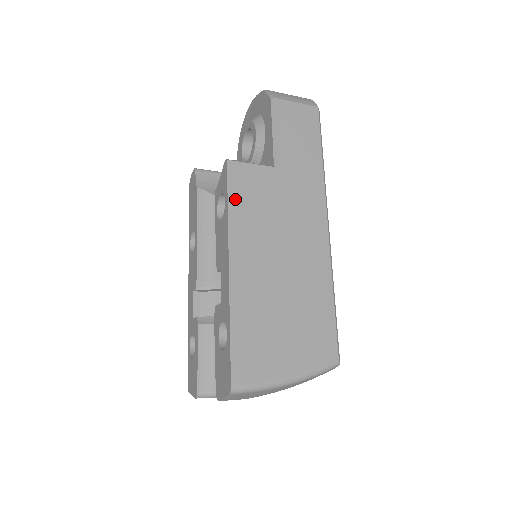
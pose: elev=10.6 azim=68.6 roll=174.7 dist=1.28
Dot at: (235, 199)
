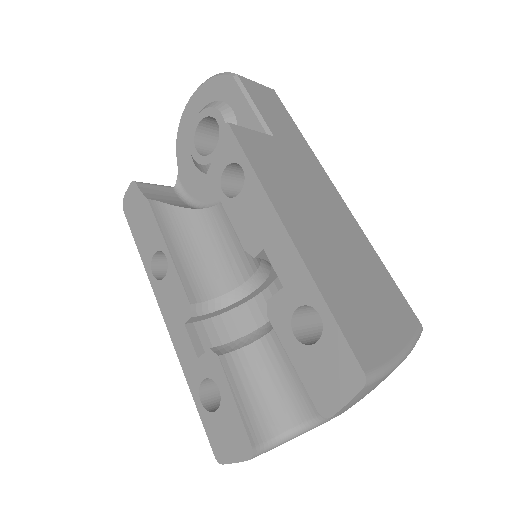
Dot at: (255, 162)
